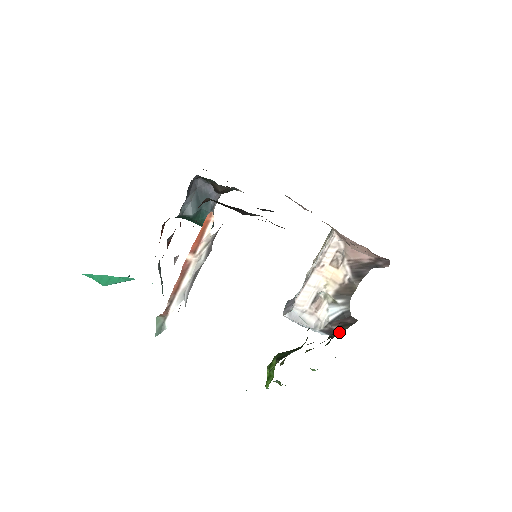
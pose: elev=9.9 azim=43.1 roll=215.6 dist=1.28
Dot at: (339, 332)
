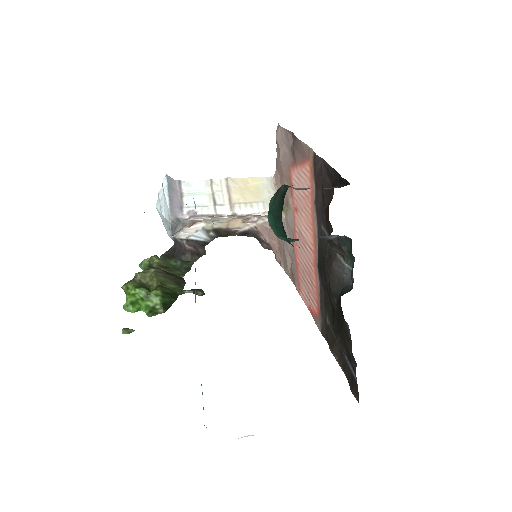
Dot at: (192, 263)
